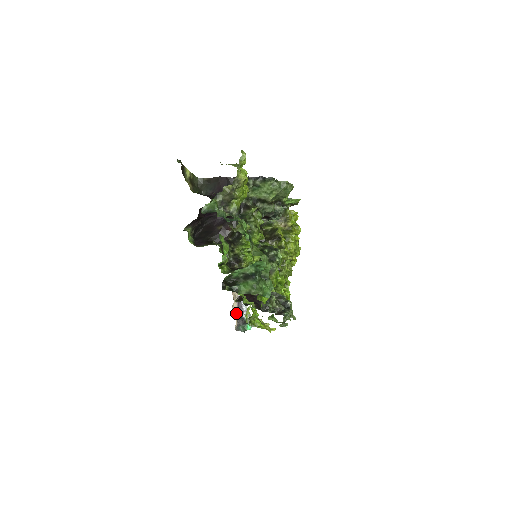
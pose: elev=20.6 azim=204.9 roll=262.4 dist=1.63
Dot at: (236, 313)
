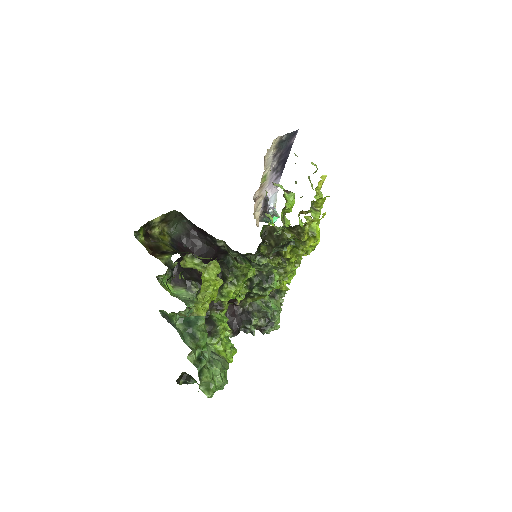
Dot at: (259, 214)
